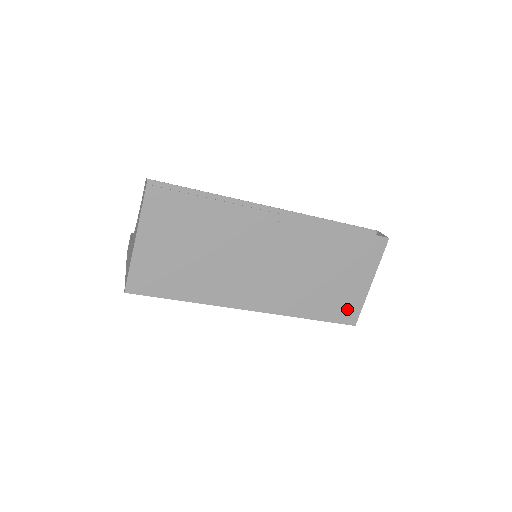
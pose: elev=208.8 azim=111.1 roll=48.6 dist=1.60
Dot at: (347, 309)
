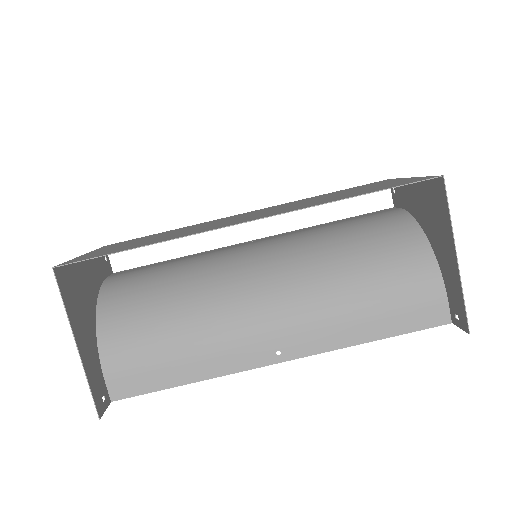
Dot at: occluded
